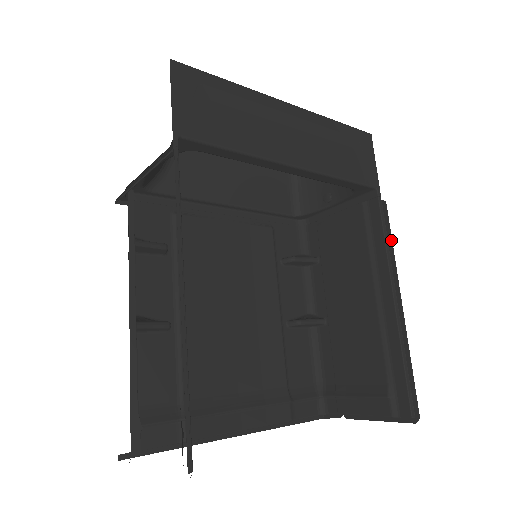
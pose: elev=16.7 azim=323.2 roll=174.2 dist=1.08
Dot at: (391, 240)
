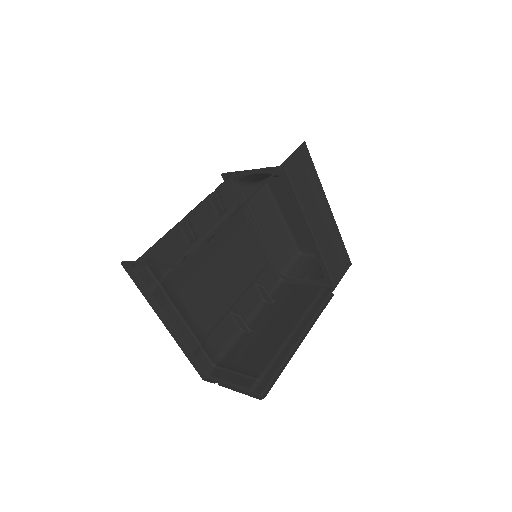
Dot at: occluded
